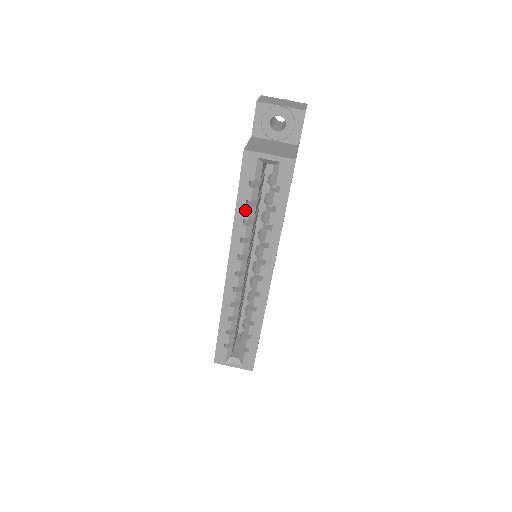
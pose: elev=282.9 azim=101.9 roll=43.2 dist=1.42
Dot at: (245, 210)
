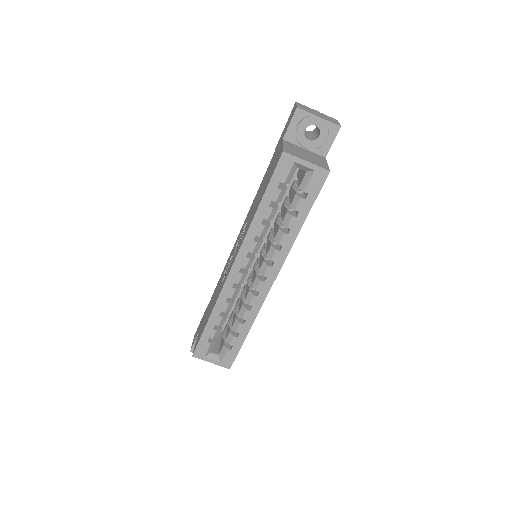
Dot at: (267, 210)
